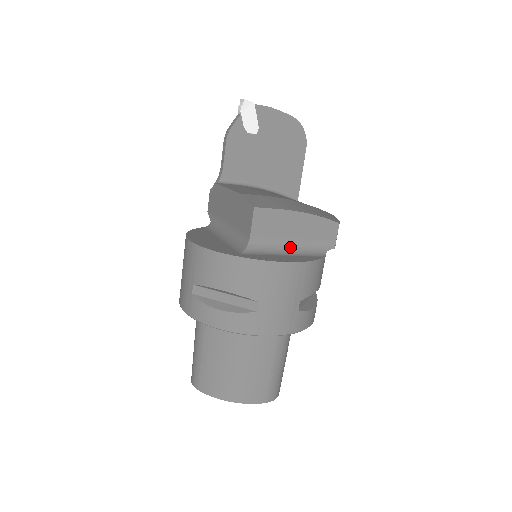
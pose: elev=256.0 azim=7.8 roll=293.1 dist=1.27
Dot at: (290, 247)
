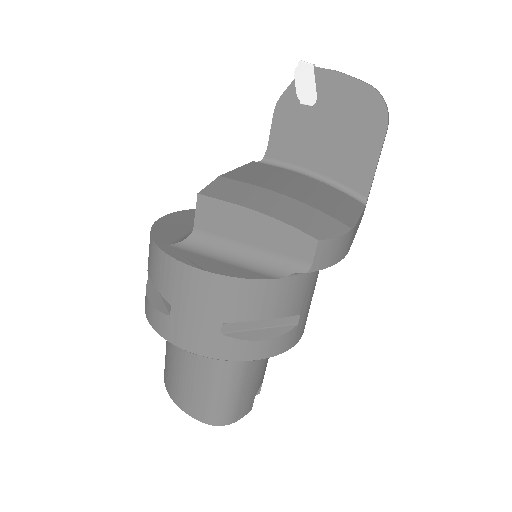
Dot at: (241, 254)
